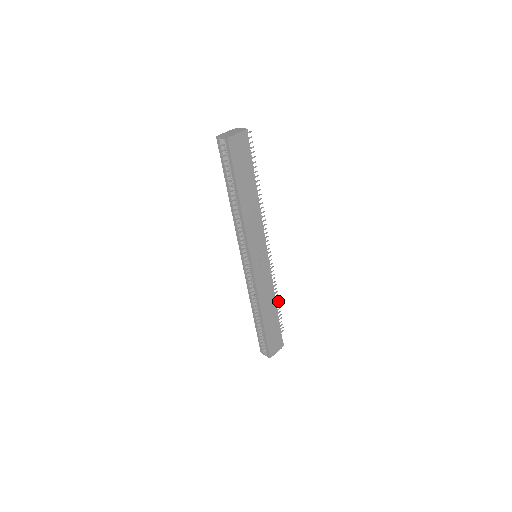
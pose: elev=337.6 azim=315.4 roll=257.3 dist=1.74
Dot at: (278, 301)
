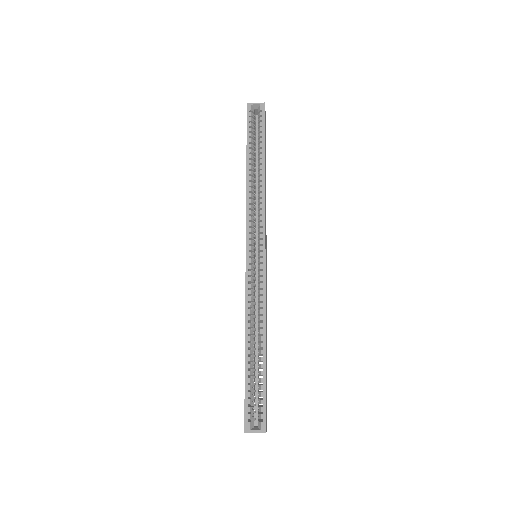
Dot at: occluded
